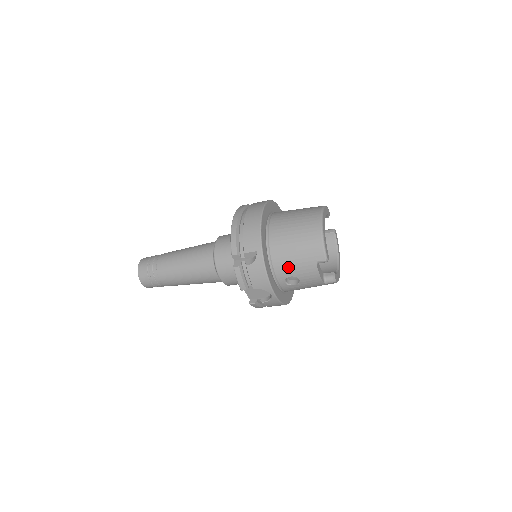
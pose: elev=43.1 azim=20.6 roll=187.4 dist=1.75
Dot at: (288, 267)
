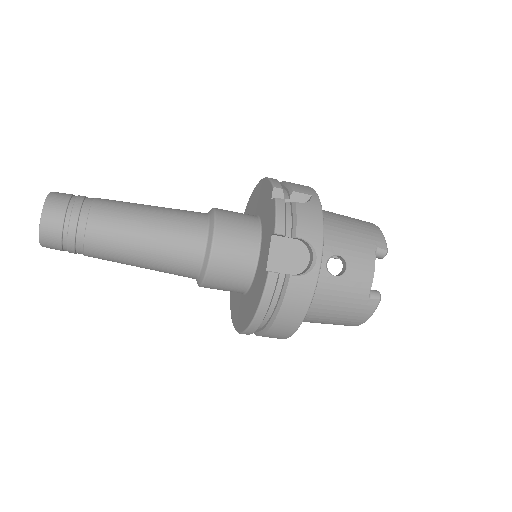
Dot at: (339, 240)
